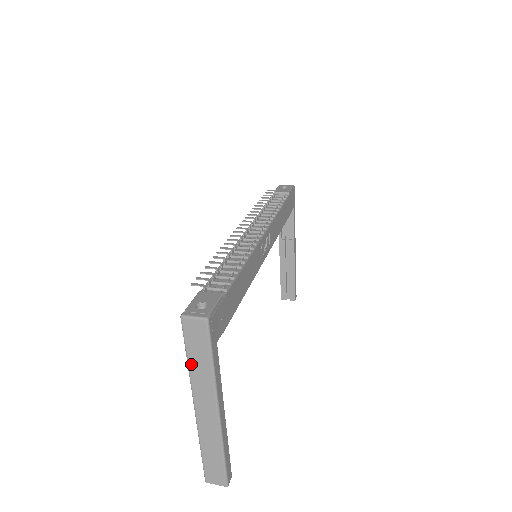
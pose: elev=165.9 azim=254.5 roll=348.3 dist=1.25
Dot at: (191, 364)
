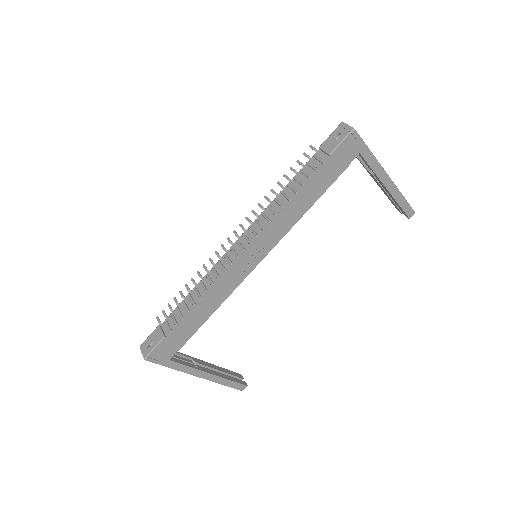
Dot at: occluded
